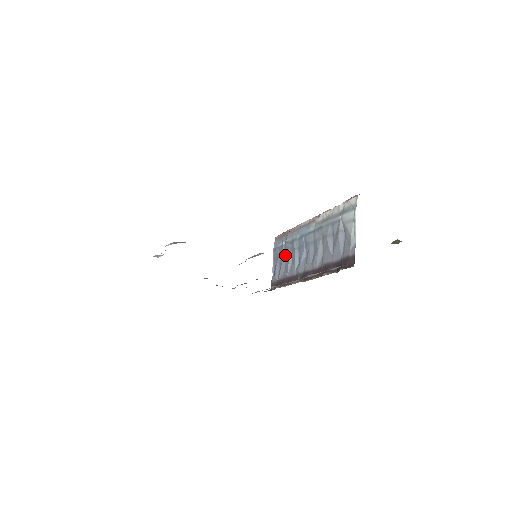
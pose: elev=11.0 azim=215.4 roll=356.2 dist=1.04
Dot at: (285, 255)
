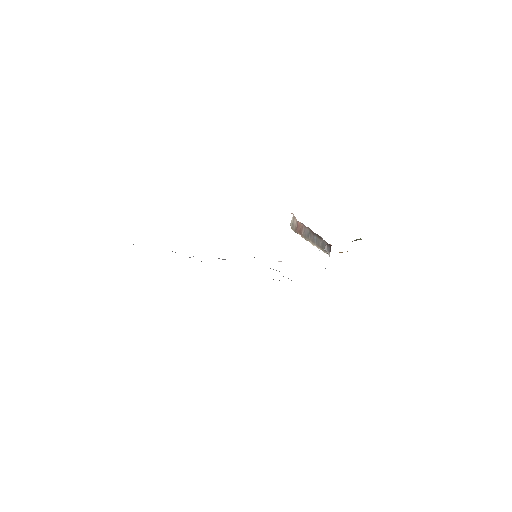
Dot at: occluded
